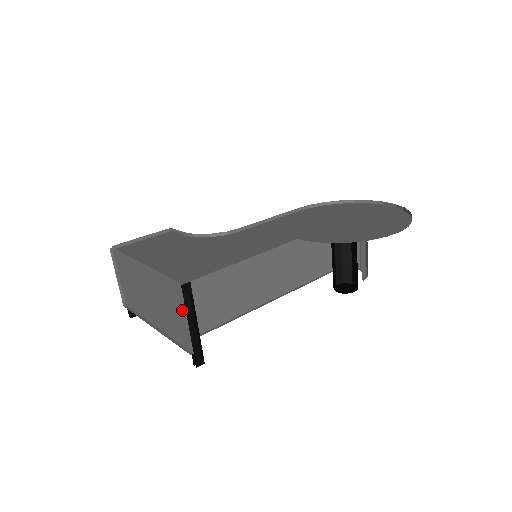
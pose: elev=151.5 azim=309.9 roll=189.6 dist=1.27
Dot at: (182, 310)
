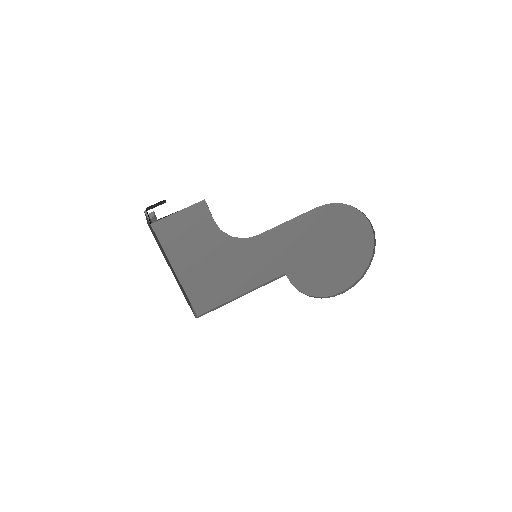
Dot at: occluded
